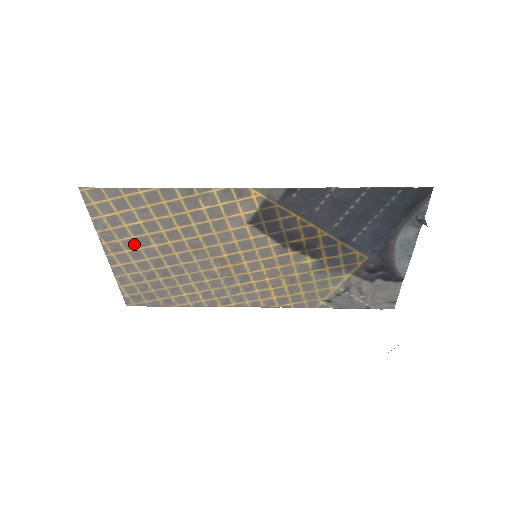
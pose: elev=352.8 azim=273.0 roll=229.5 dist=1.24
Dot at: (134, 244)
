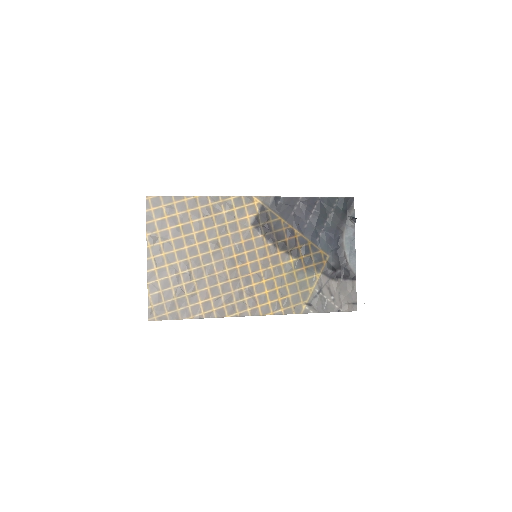
Dot at: (171, 246)
